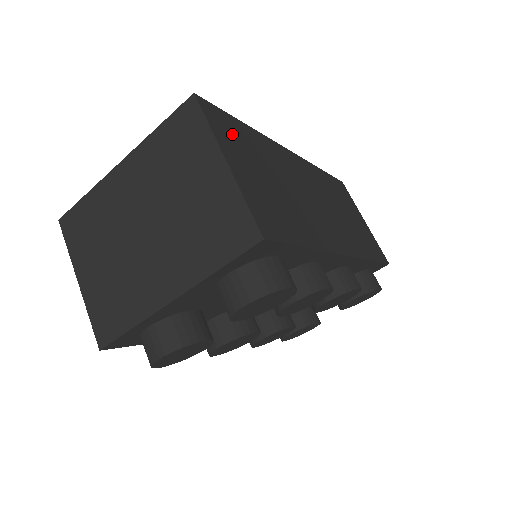
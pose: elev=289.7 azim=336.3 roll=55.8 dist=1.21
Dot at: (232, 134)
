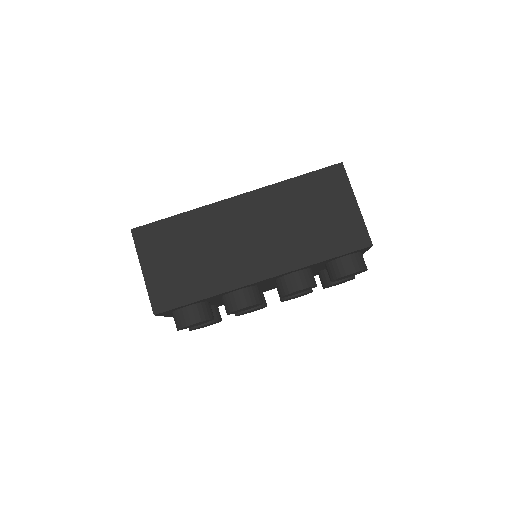
Dot at: (157, 240)
